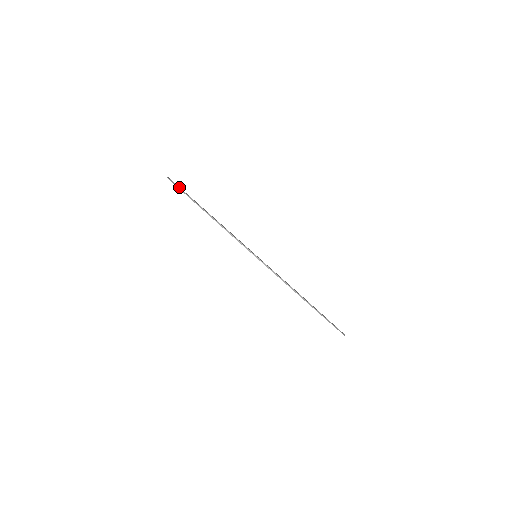
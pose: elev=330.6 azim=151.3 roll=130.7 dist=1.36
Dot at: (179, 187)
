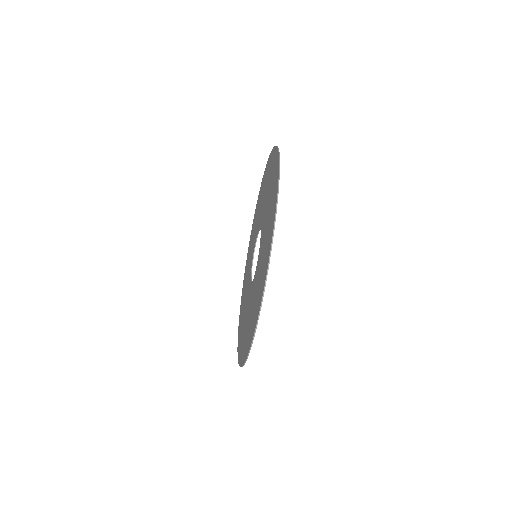
Dot at: occluded
